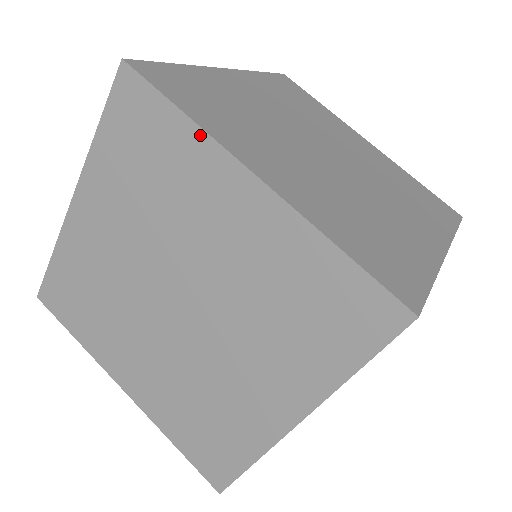
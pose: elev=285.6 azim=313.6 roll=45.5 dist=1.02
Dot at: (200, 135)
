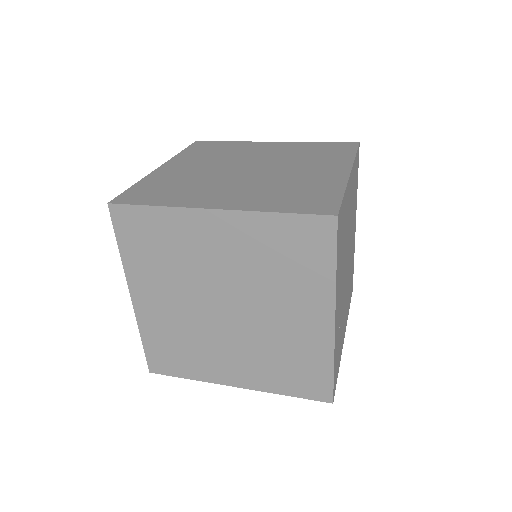
Dot at: (172, 211)
